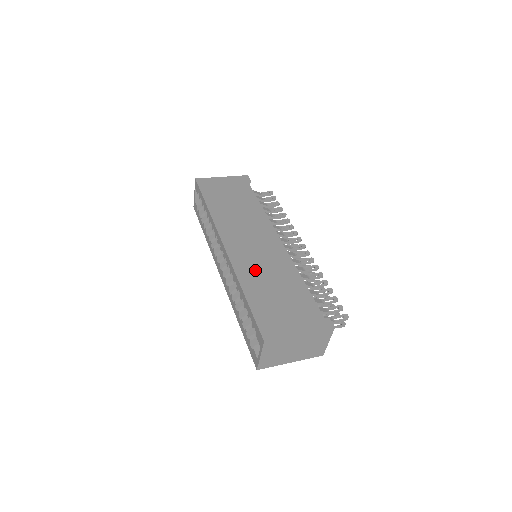
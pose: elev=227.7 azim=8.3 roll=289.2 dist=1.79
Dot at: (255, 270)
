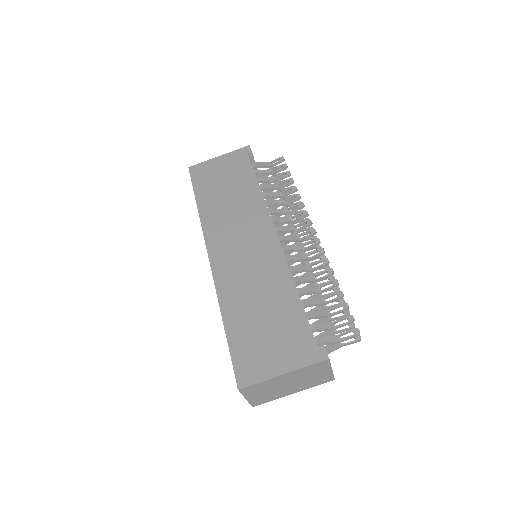
Dot at: (240, 286)
